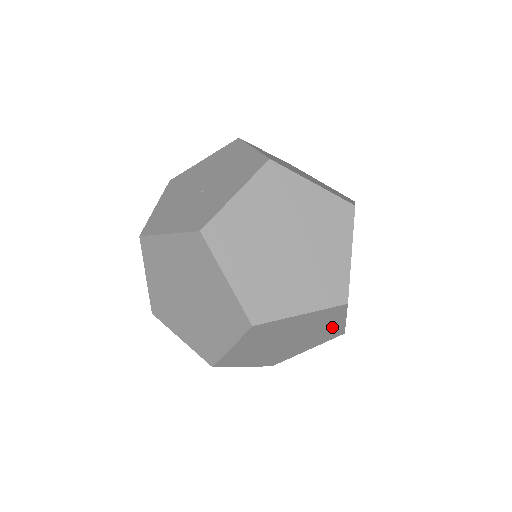
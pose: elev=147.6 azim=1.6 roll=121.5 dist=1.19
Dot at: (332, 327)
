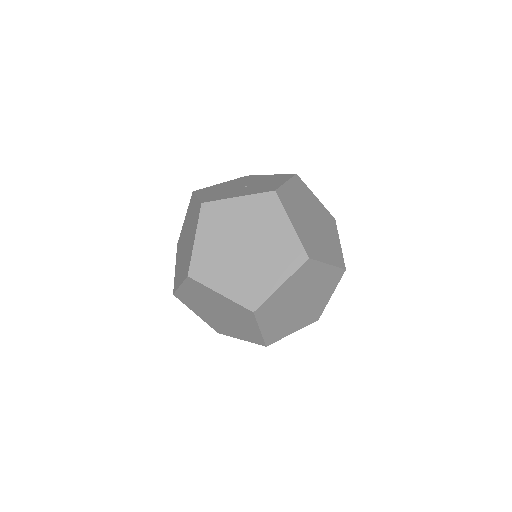
Dot at: (322, 302)
